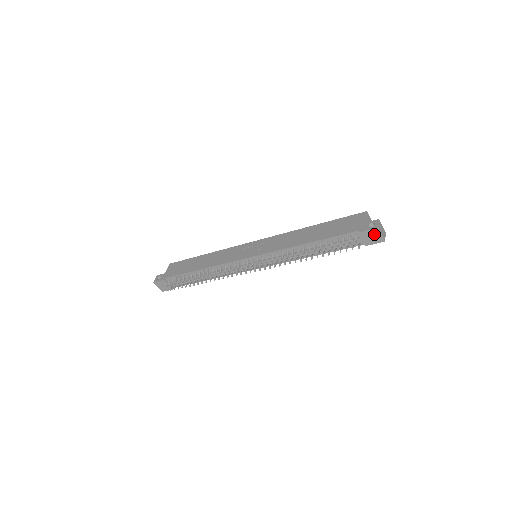
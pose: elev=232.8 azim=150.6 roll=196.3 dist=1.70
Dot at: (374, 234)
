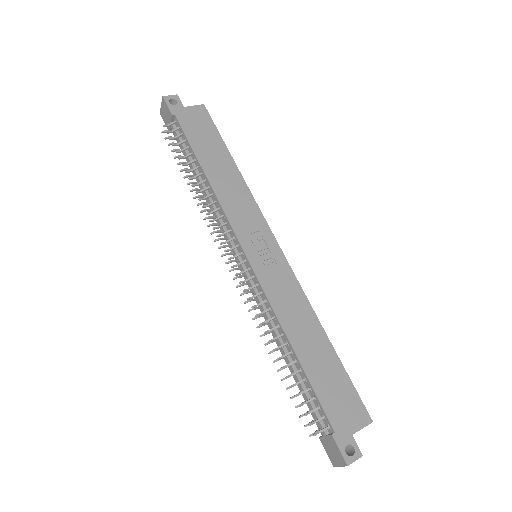
Dot at: (337, 456)
